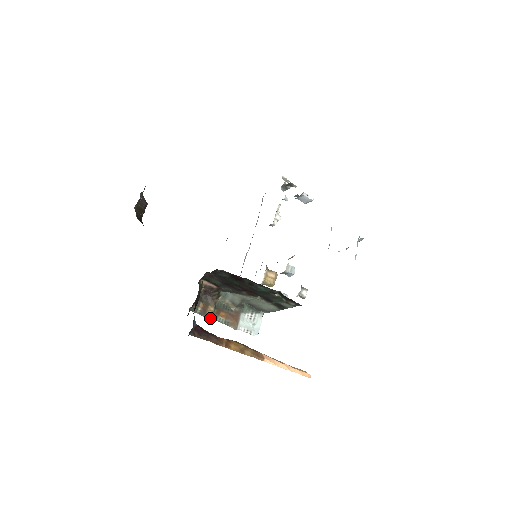
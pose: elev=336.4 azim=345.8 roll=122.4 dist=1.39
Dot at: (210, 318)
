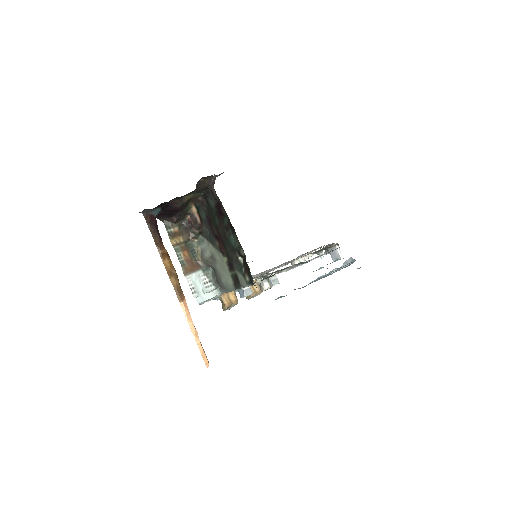
Dot at: (173, 244)
